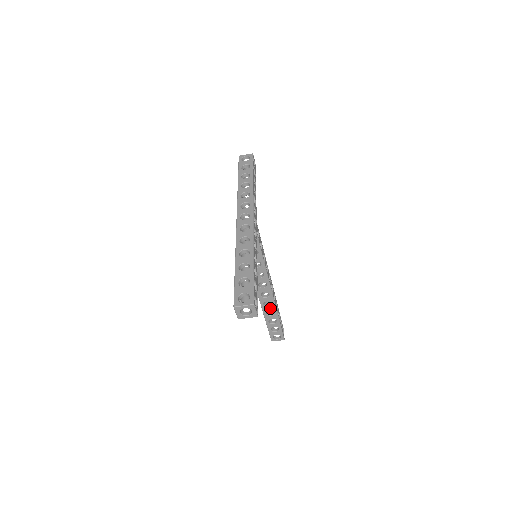
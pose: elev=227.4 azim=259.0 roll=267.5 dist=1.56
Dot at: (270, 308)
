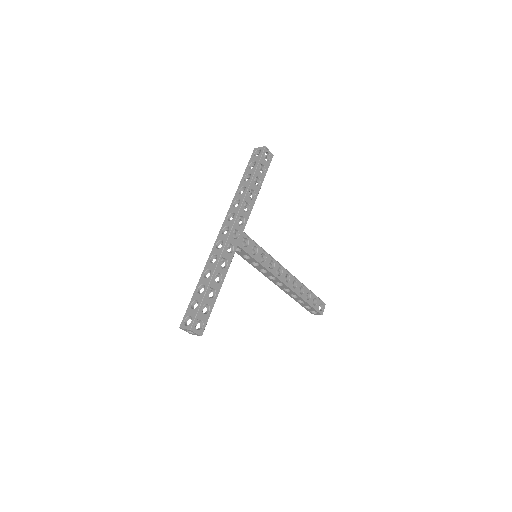
Dot at: (292, 293)
